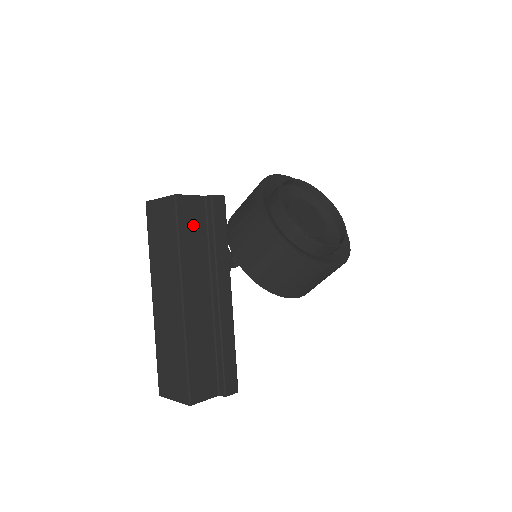
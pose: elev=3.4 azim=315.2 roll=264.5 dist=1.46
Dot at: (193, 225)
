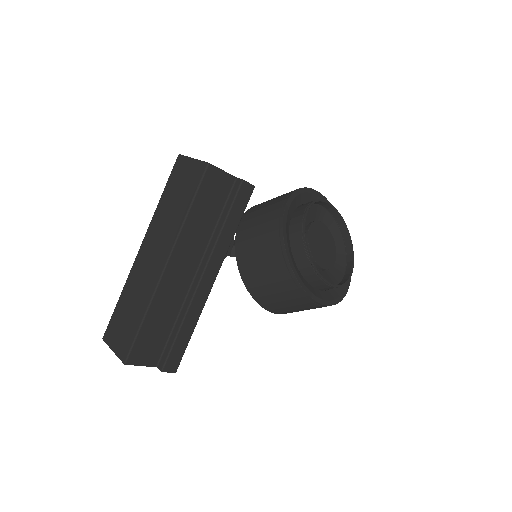
Dot at: (211, 200)
